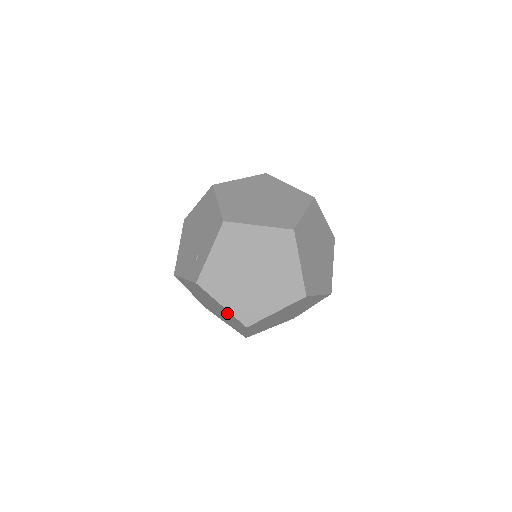
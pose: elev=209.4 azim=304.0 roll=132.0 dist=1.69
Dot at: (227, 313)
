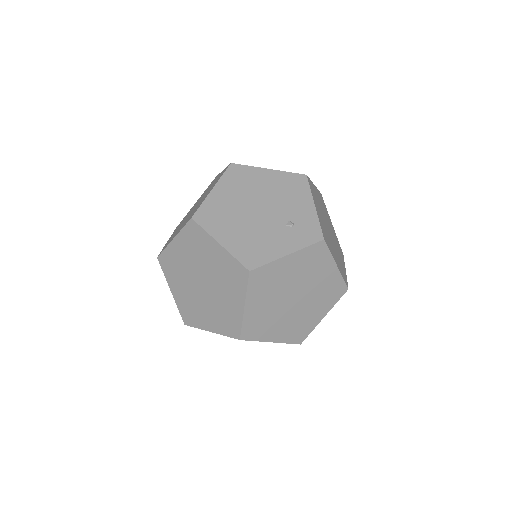
Dot at: (328, 284)
